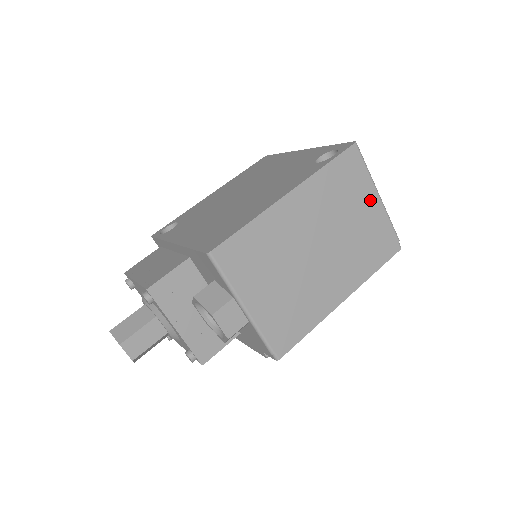
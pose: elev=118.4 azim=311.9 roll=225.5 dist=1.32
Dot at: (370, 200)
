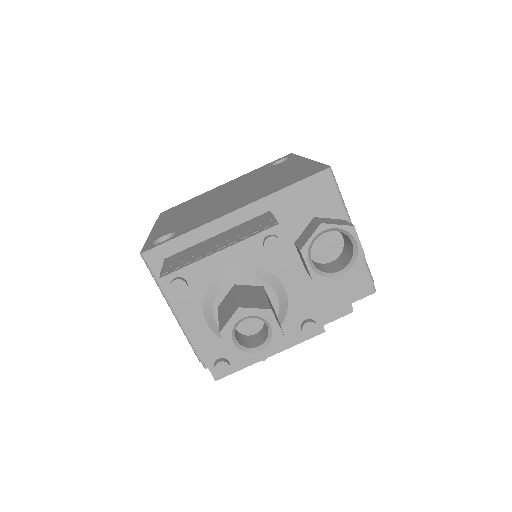
Dot at: occluded
